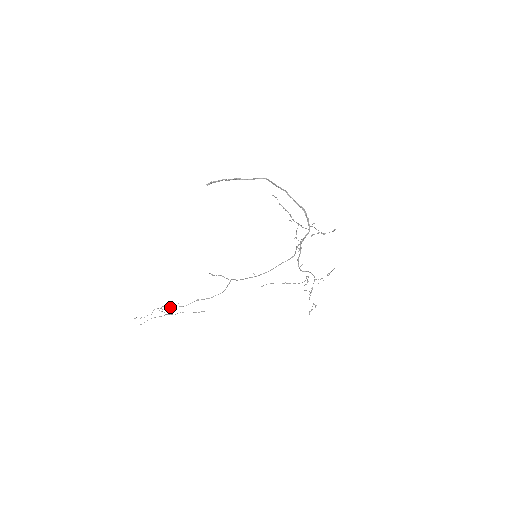
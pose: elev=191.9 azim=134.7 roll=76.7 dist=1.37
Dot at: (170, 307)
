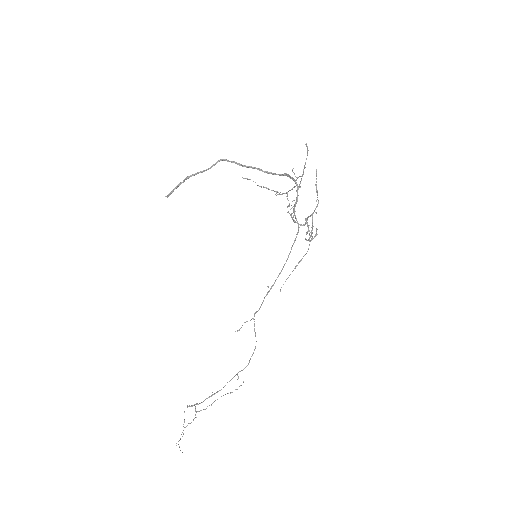
Dot at: (203, 401)
